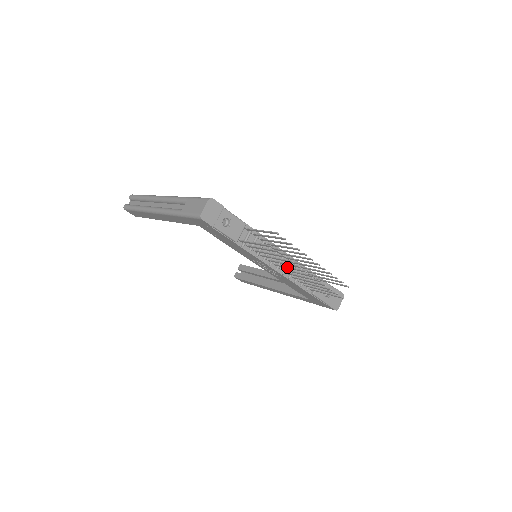
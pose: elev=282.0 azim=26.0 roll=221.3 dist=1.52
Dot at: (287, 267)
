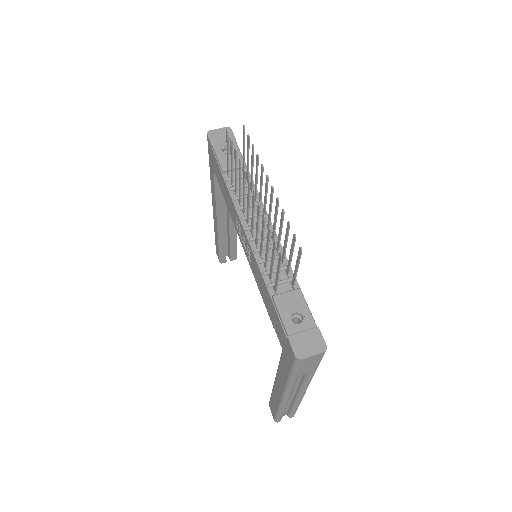
Dot at: (247, 204)
